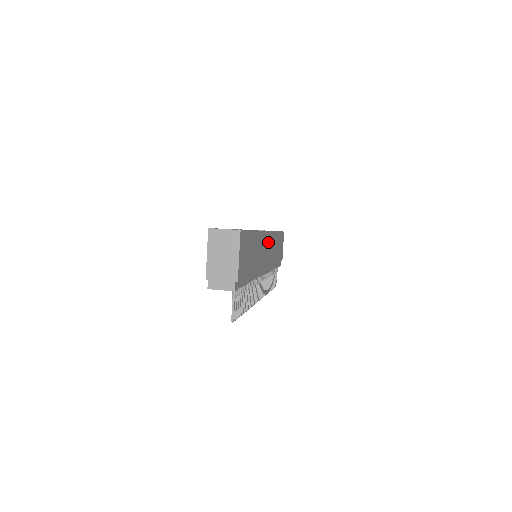
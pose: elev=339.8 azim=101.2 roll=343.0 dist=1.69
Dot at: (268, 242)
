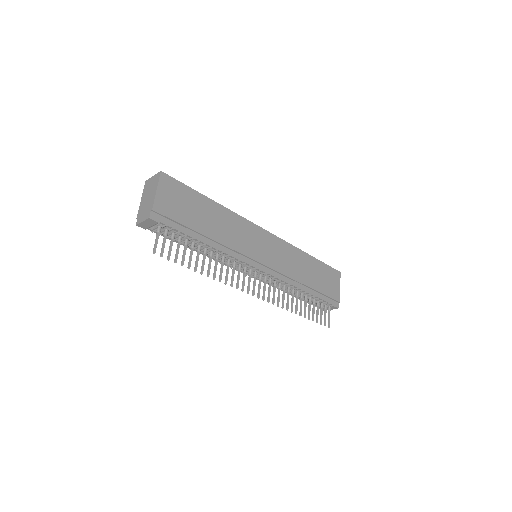
Dot at: (268, 242)
